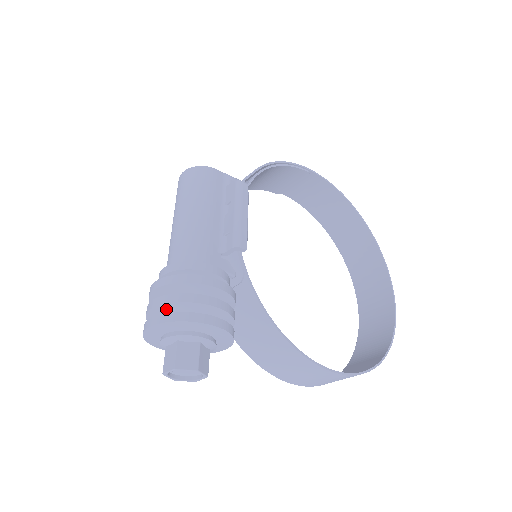
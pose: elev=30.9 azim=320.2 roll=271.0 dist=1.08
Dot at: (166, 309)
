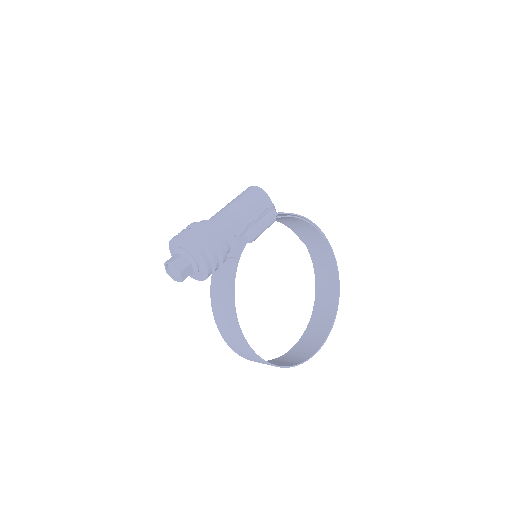
Dot at: (189, 236)
